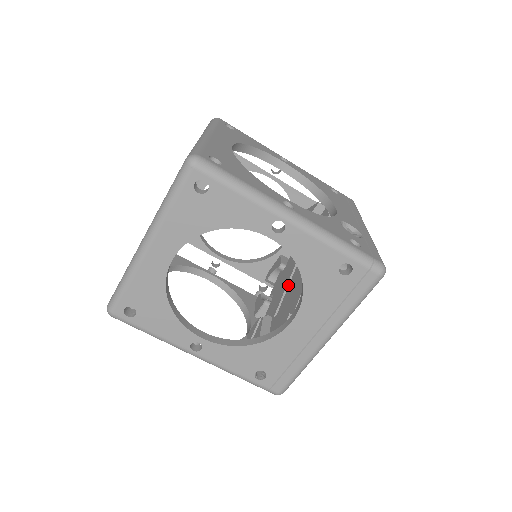
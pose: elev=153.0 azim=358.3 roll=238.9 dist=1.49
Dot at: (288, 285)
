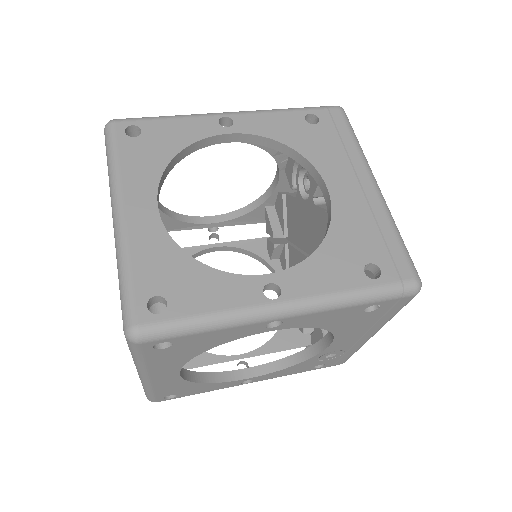
Dot at: occluded
